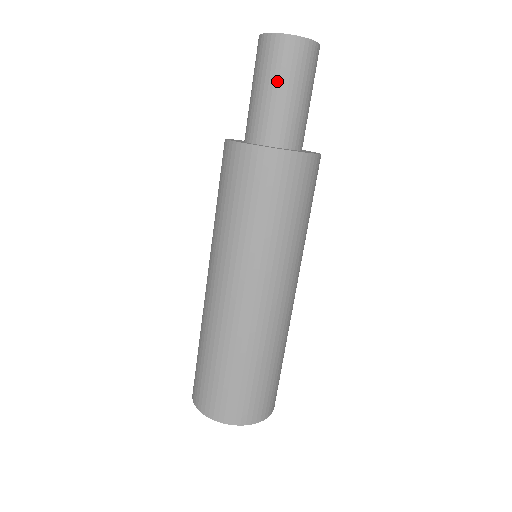
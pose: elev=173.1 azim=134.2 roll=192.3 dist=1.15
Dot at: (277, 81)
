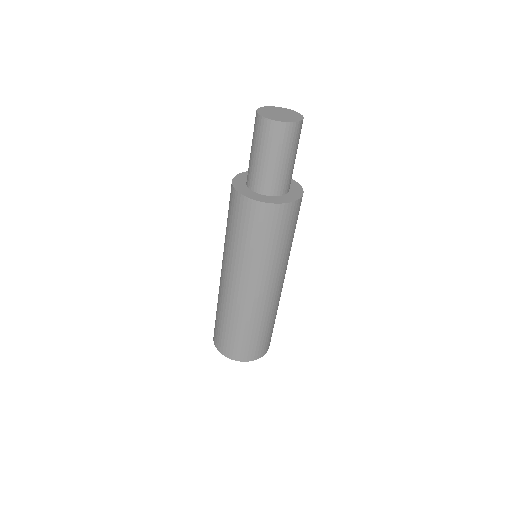
Dot at: (276, 154)
